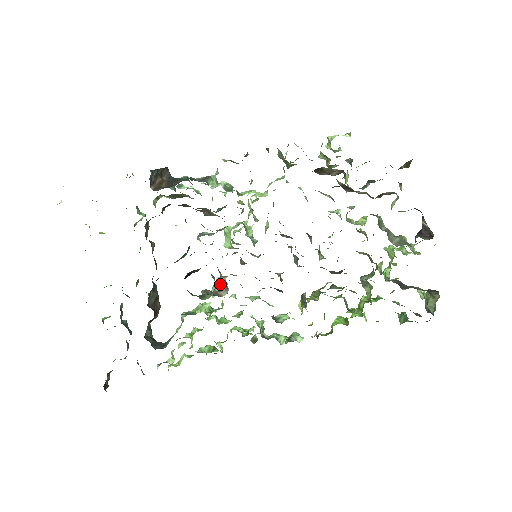
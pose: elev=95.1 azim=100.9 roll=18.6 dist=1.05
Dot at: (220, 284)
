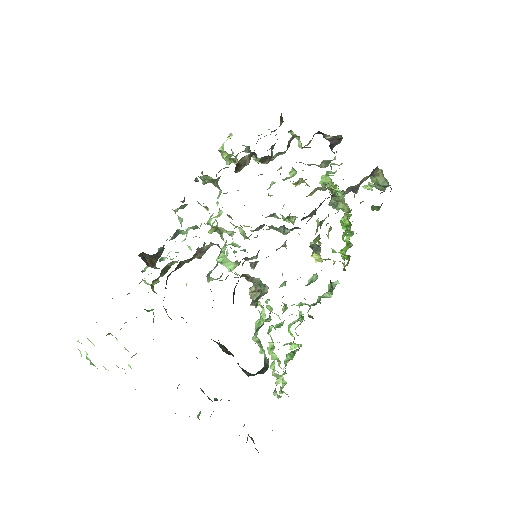
Dot at: (256, 292)
